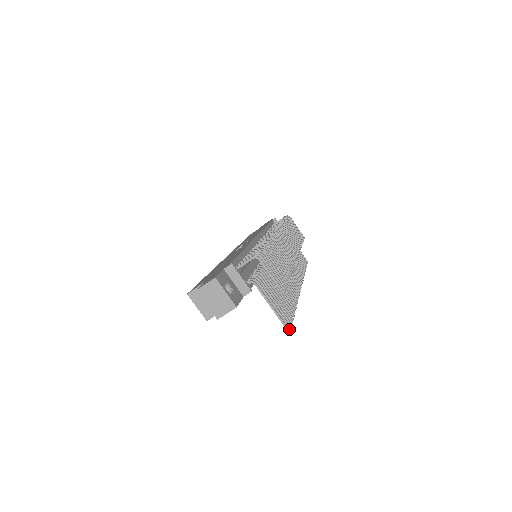
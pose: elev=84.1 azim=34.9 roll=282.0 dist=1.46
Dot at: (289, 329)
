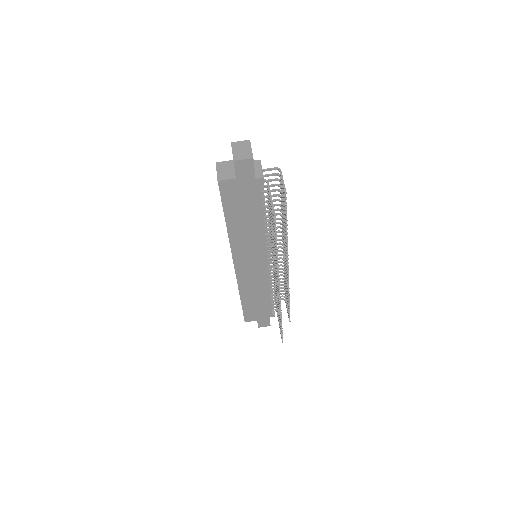
Dot at: occluded
